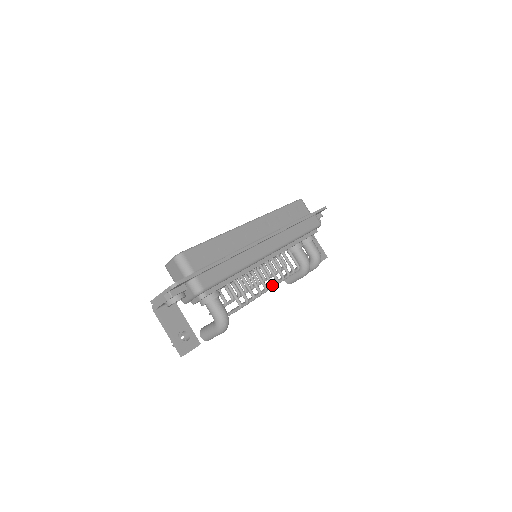
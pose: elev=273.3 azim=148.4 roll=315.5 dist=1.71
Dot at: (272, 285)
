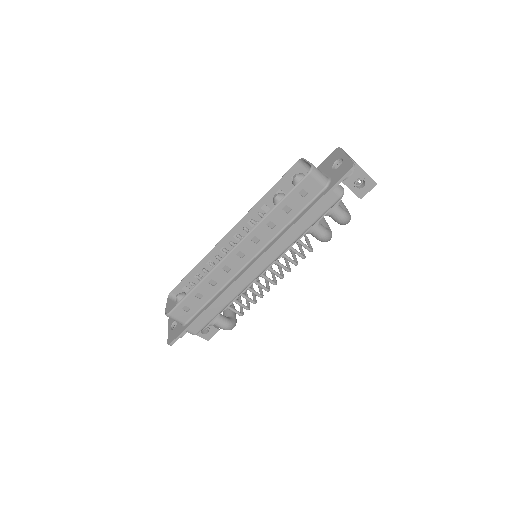
Dot at: occluded
